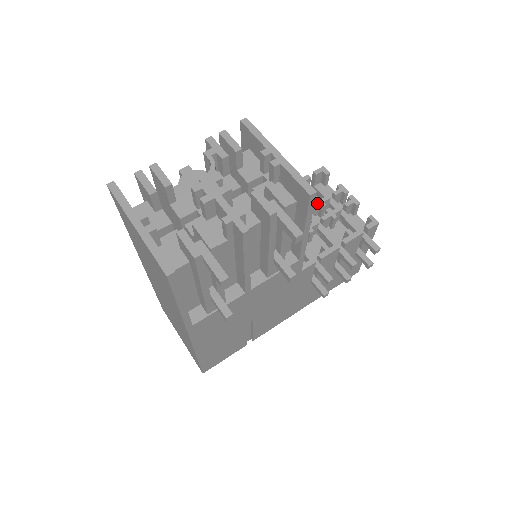
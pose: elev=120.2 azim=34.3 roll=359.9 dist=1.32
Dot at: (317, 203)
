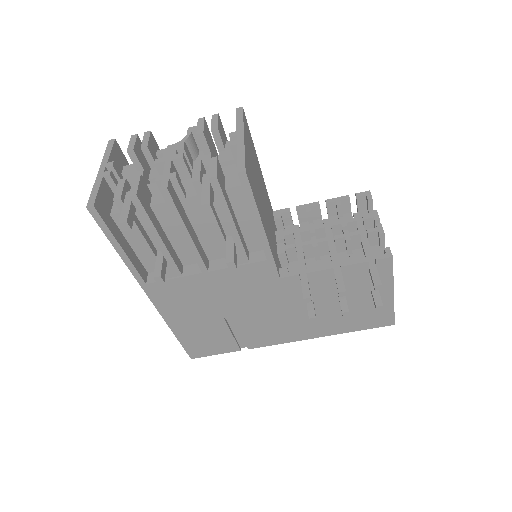
Dot at: (339, 222)
